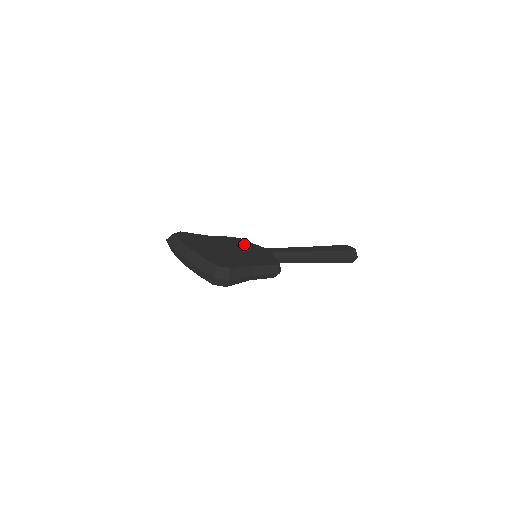
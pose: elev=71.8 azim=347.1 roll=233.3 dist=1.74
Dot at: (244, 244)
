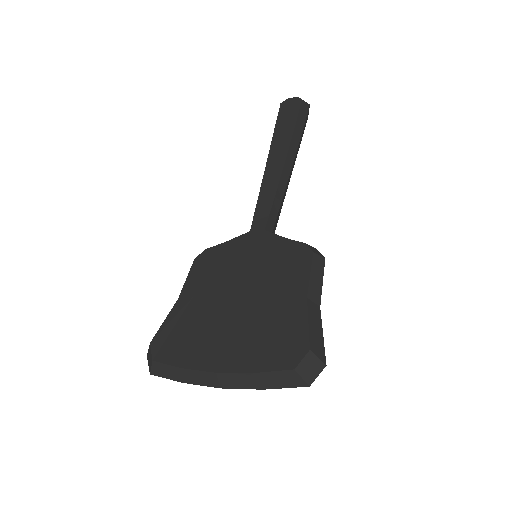
Dot at: (226, 258)
